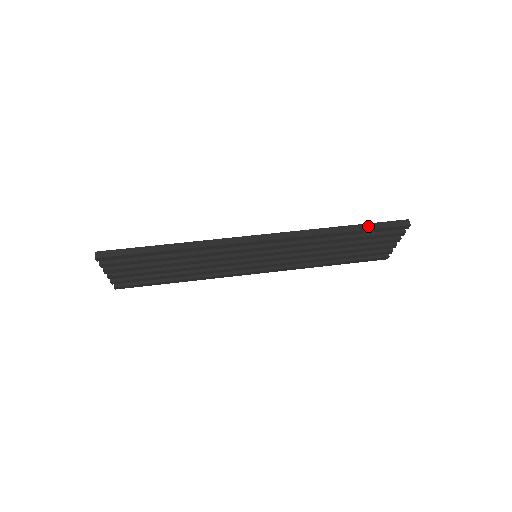
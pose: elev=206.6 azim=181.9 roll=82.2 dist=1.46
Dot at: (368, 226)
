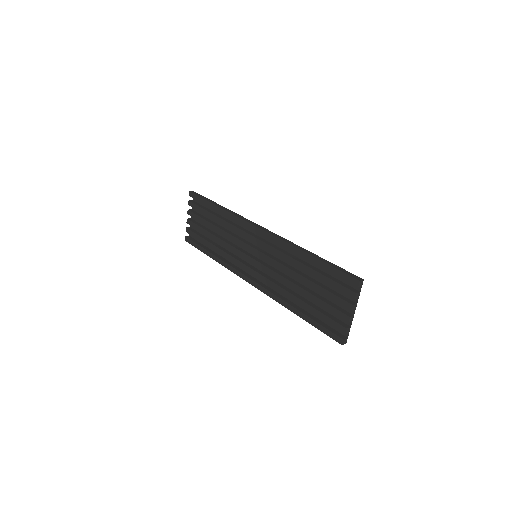
Dot at: (330, 263)
